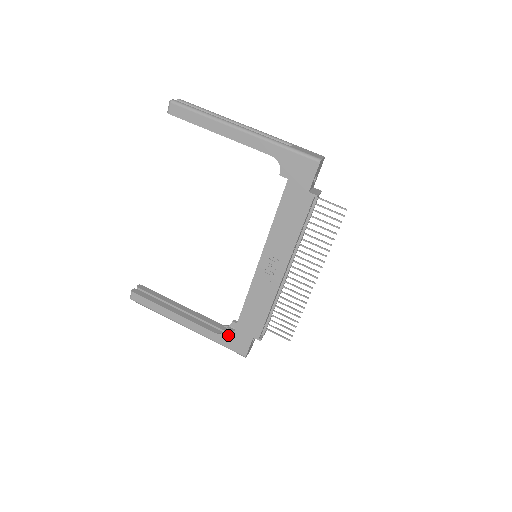
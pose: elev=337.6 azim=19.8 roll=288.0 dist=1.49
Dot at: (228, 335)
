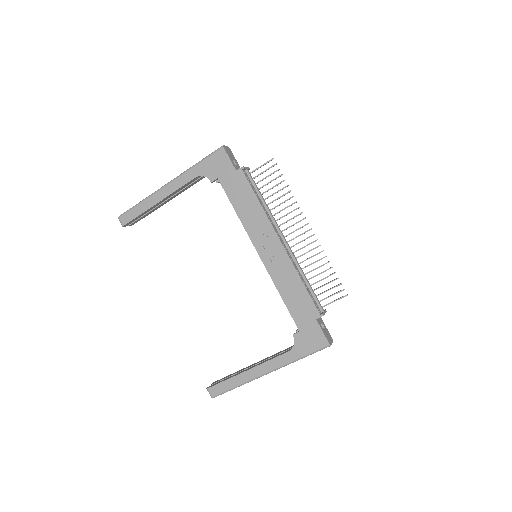
Dot at: (299, 341)
